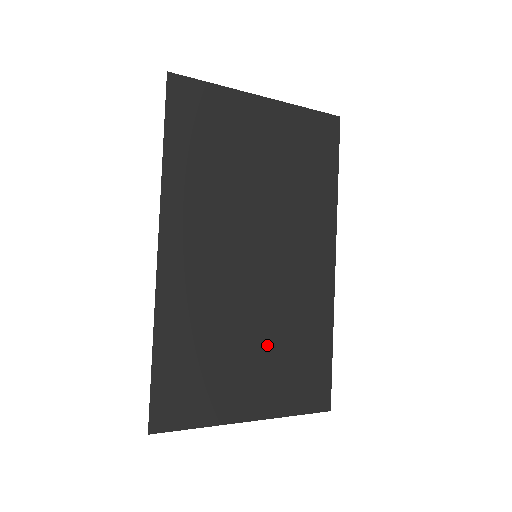
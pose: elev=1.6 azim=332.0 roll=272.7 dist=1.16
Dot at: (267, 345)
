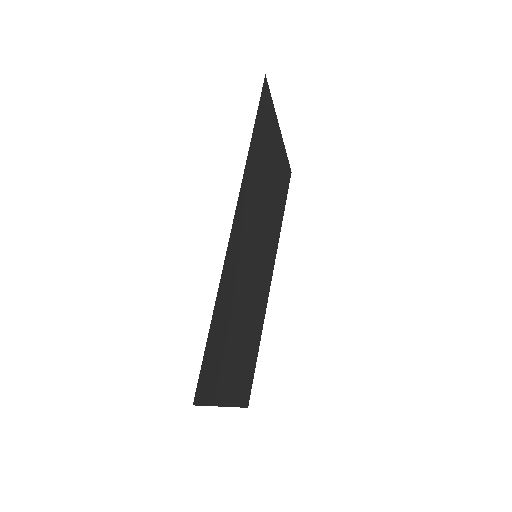
Dot at: (244, 337)
